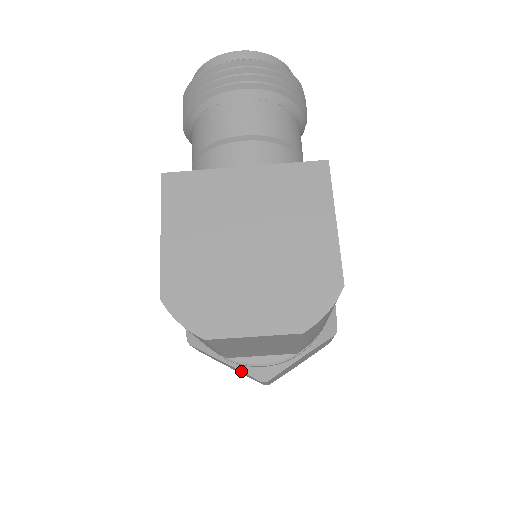
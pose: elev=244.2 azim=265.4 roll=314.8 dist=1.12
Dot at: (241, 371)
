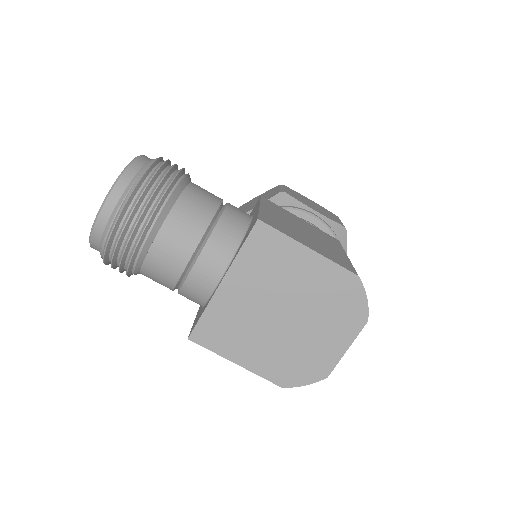
Dot at: occluded
